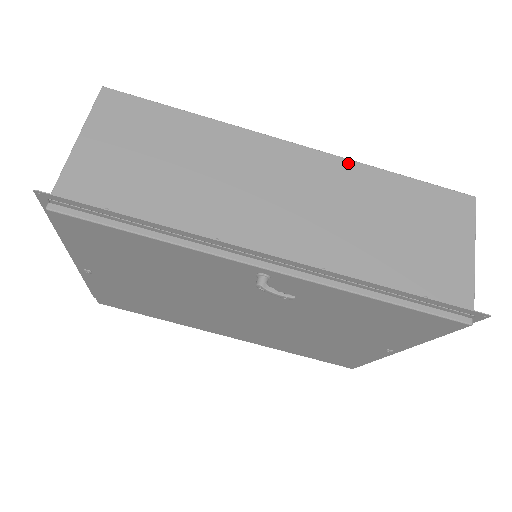
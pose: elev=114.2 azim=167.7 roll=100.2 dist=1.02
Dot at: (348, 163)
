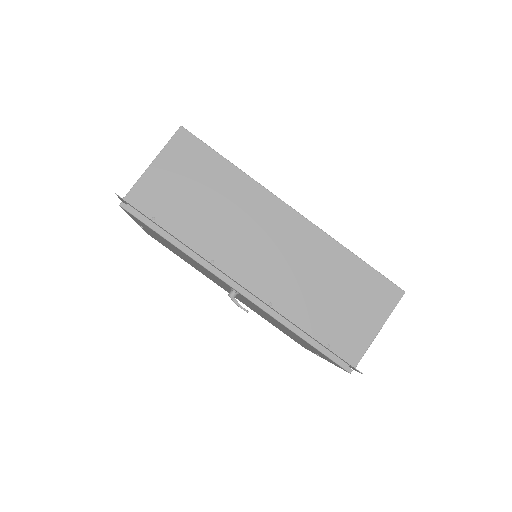
Dot at: (325, 236)
